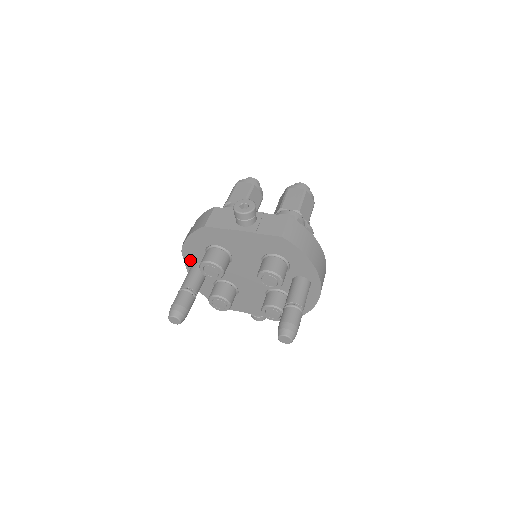
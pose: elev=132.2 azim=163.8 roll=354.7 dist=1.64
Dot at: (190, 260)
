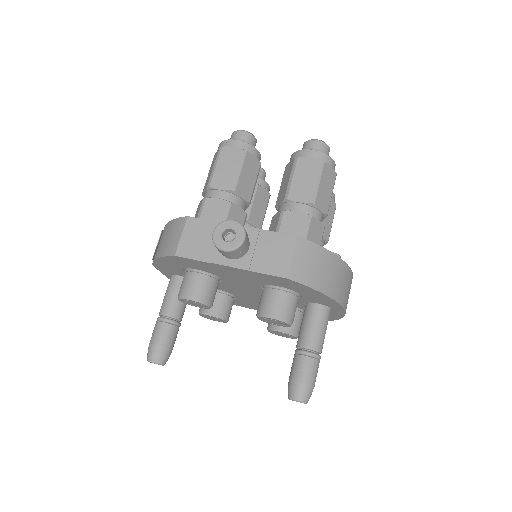
Dot at: (167, 272)
